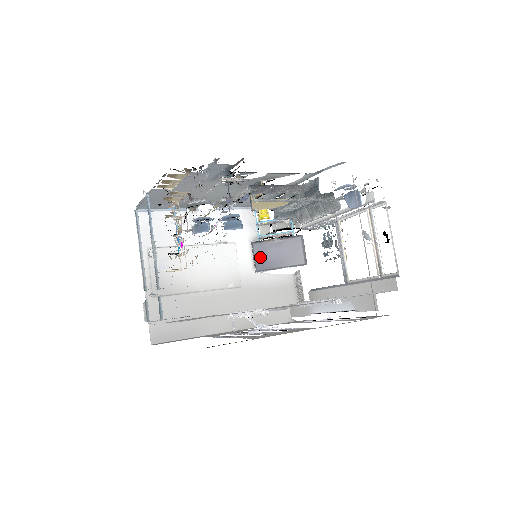
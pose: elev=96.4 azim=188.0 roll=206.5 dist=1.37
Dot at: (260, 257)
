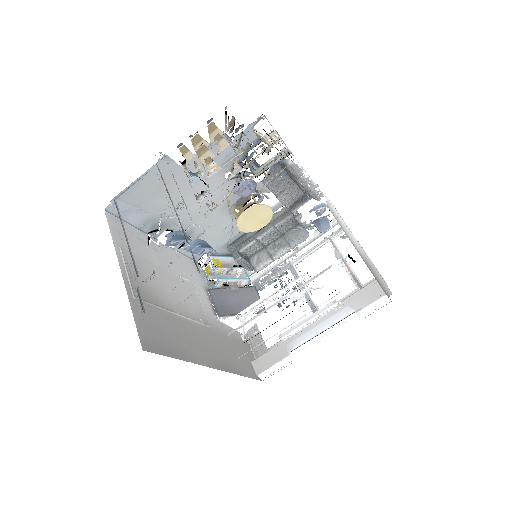
Dot at: (220, 302)
